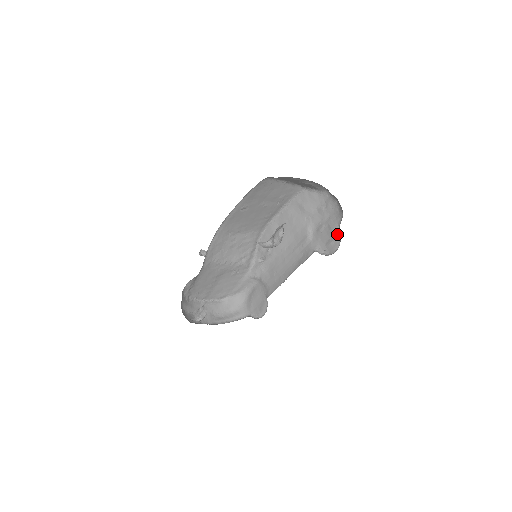
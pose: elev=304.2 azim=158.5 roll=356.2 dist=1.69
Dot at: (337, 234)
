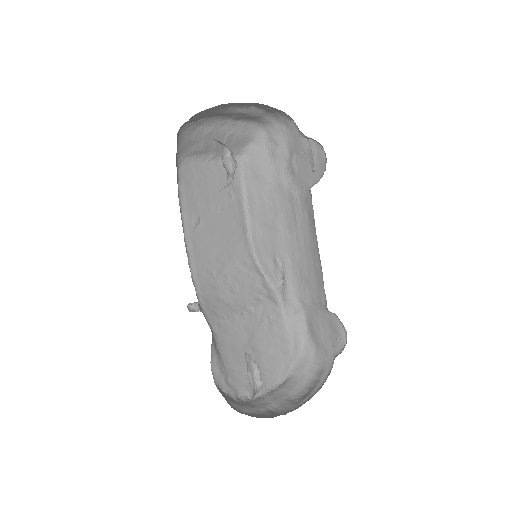
Dot at: (309, 145)
